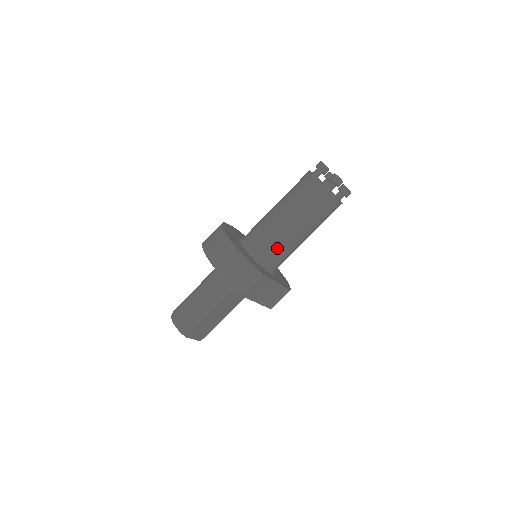
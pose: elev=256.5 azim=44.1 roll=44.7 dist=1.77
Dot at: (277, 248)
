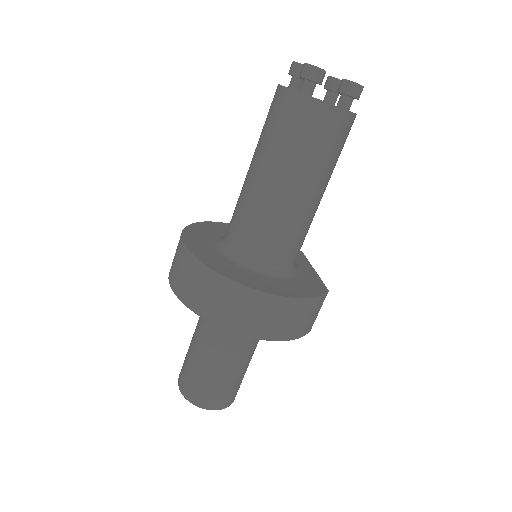
Dot at: (304, 238)
